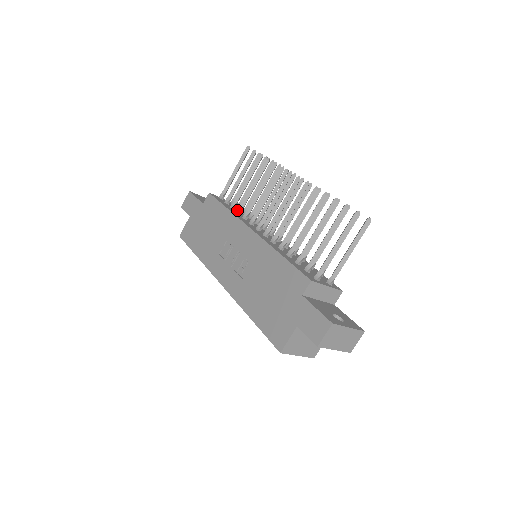
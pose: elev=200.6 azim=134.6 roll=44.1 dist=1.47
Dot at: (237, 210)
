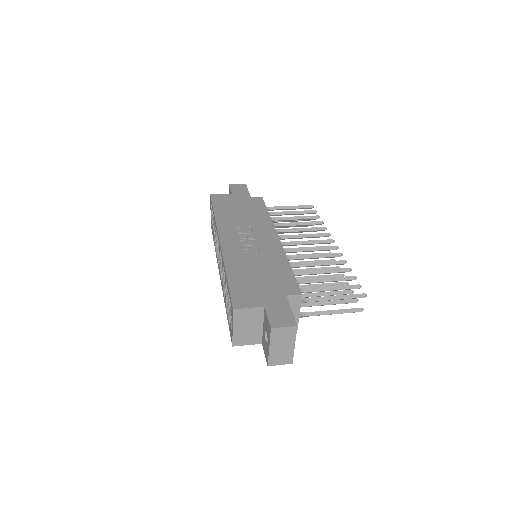
Dot at: occluded
